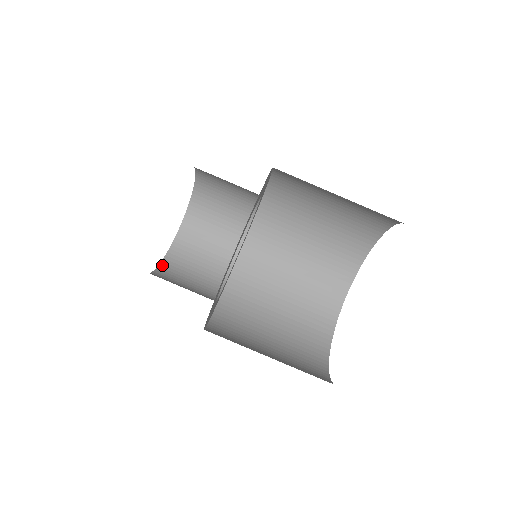
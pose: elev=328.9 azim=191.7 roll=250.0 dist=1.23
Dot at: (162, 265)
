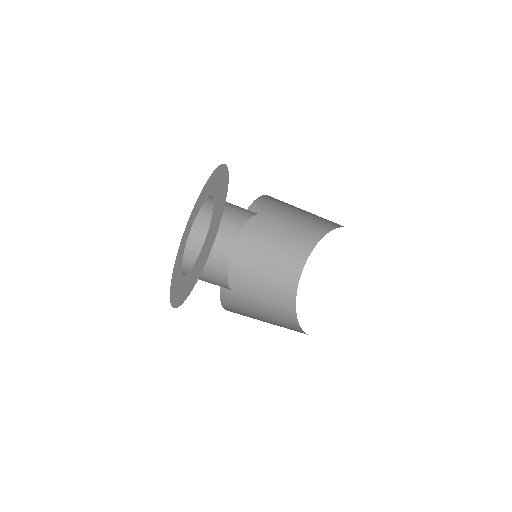
Dot at: occluded
